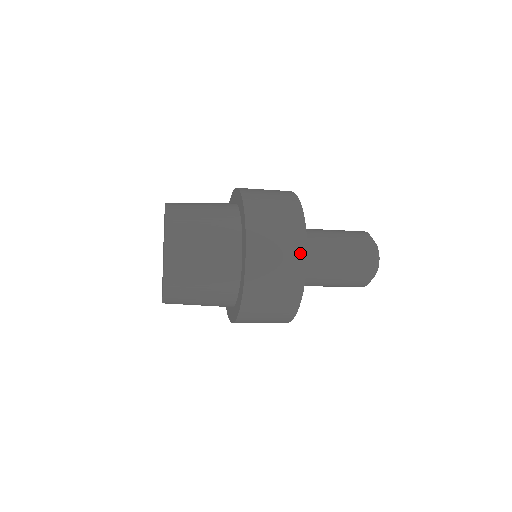
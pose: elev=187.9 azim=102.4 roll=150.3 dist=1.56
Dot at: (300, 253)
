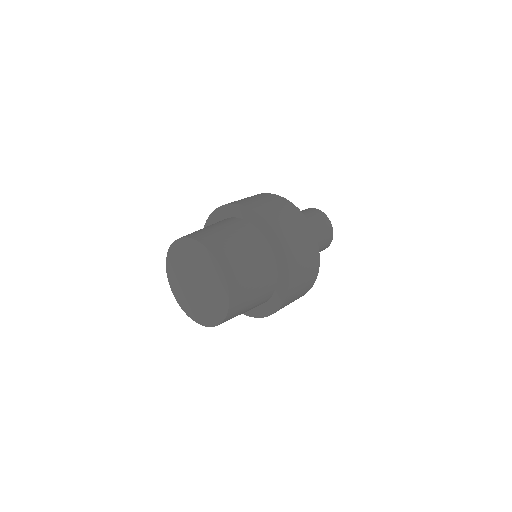
Dot at: (316, 269)
